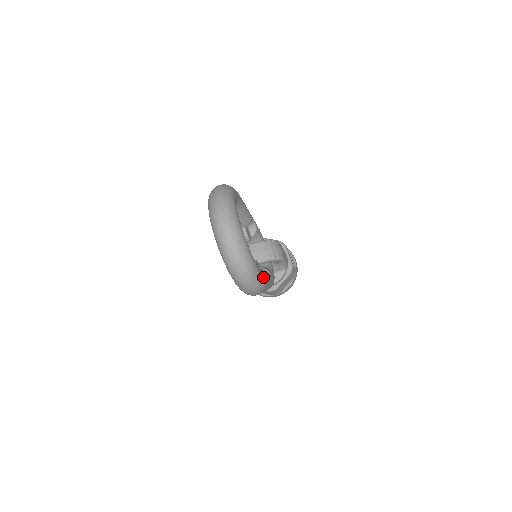
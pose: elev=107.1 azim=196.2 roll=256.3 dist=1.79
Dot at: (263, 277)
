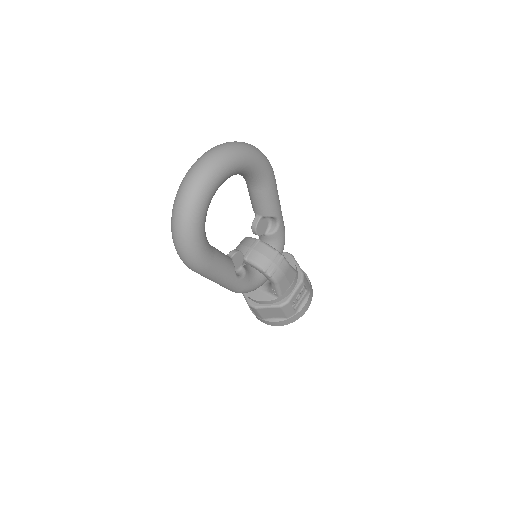
Dot at: (204, 255)
